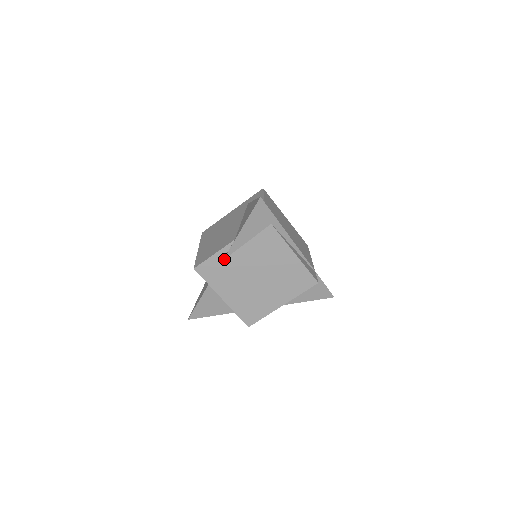
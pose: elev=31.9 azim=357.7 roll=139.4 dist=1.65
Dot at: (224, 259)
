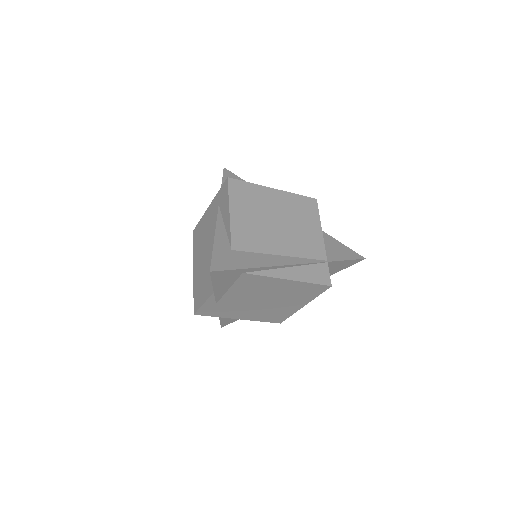
Dot at: (216, 303)
